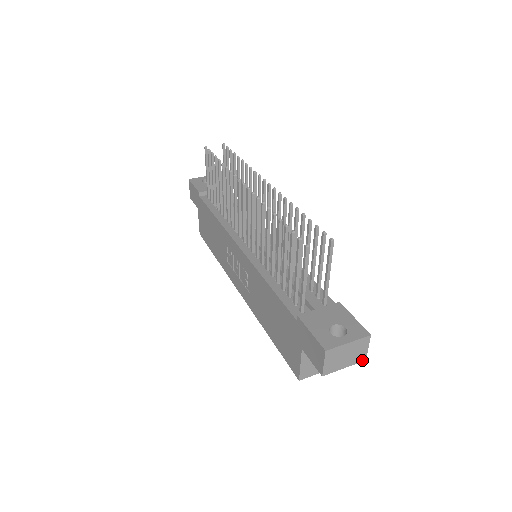
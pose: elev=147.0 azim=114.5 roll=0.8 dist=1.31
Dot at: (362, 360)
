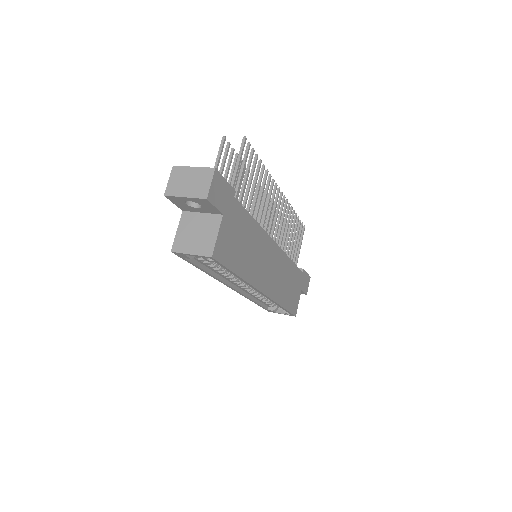
Dot at: (203, 197)
